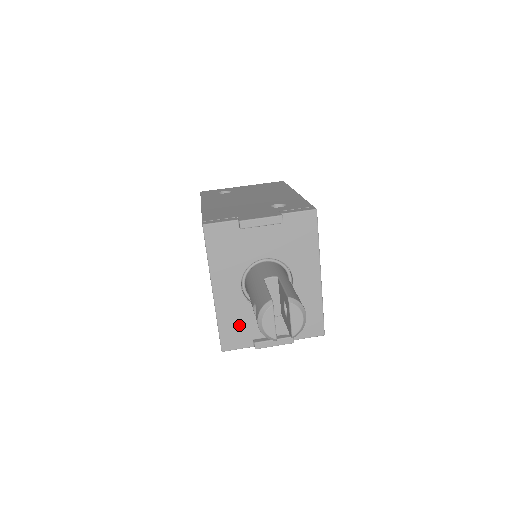
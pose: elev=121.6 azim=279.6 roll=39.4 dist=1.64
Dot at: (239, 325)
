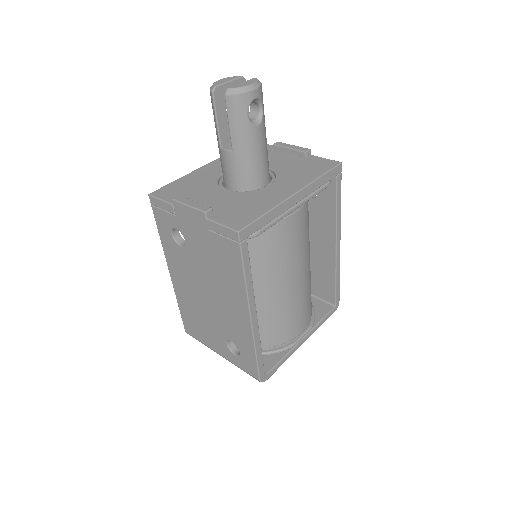
Dot at: (188, 187)
